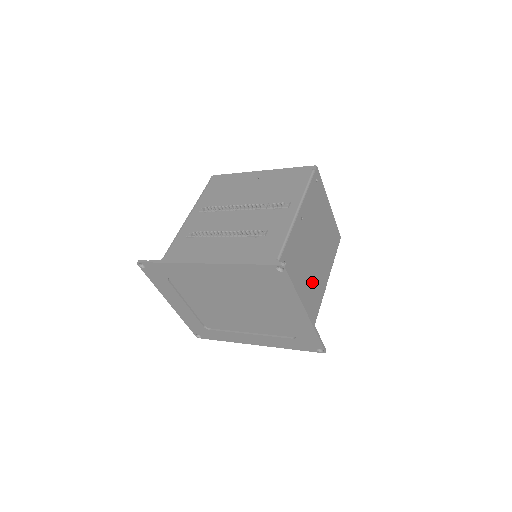
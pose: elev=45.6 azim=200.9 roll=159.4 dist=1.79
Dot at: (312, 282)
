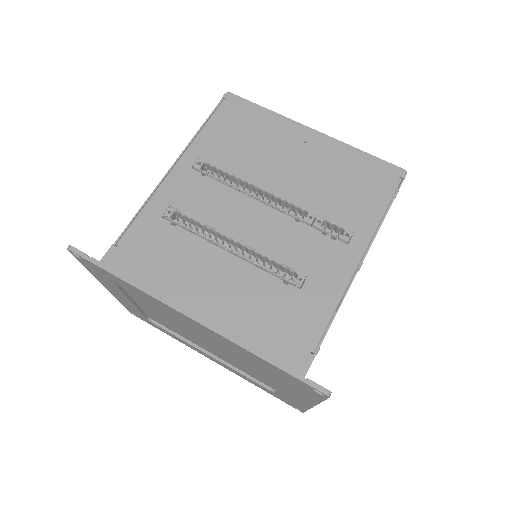
Dot at: occluded
